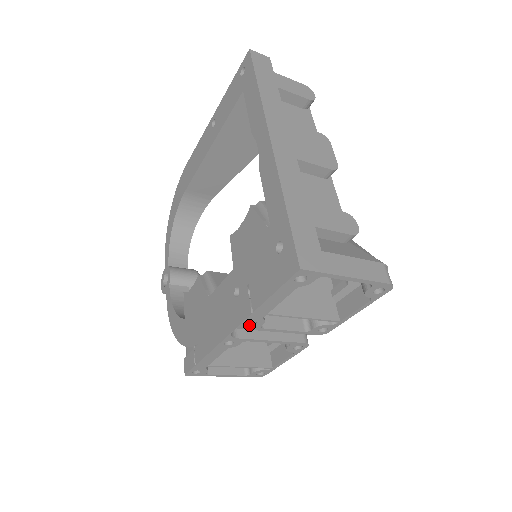
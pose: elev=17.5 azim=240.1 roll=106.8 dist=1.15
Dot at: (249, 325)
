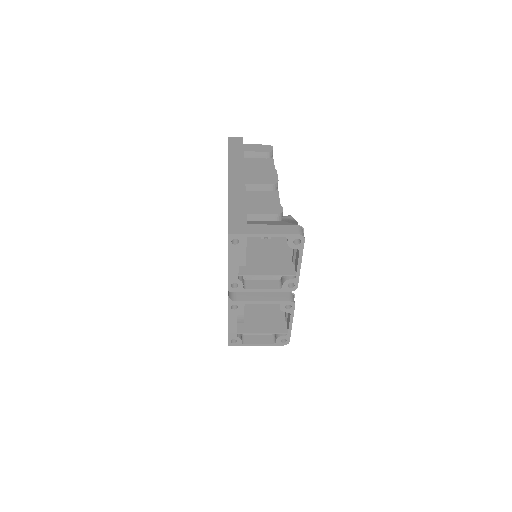
Dot at: (235, 288)
